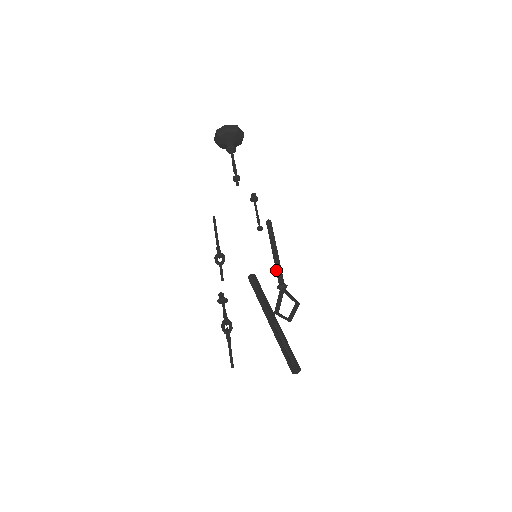
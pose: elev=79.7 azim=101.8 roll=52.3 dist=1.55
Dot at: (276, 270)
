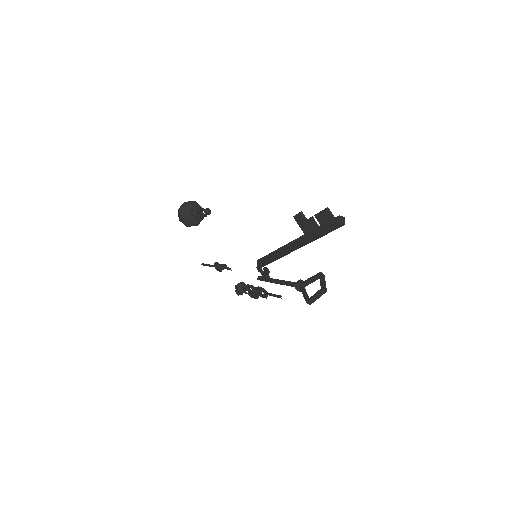
Dot at: (286, 284)
